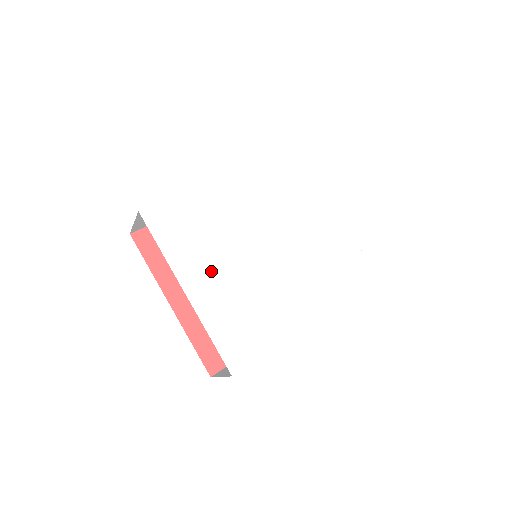
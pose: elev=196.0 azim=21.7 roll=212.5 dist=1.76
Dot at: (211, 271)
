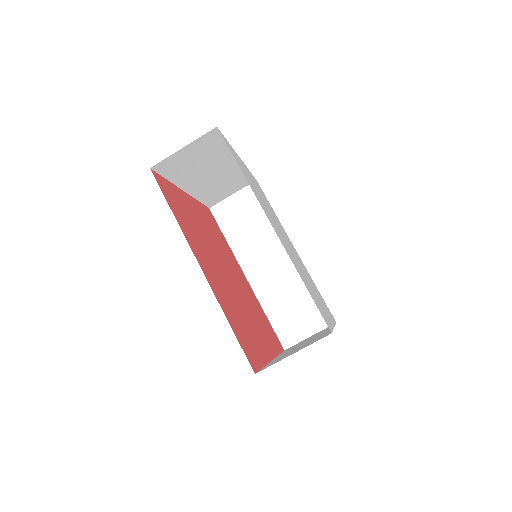
Dot at: (256, 186)
